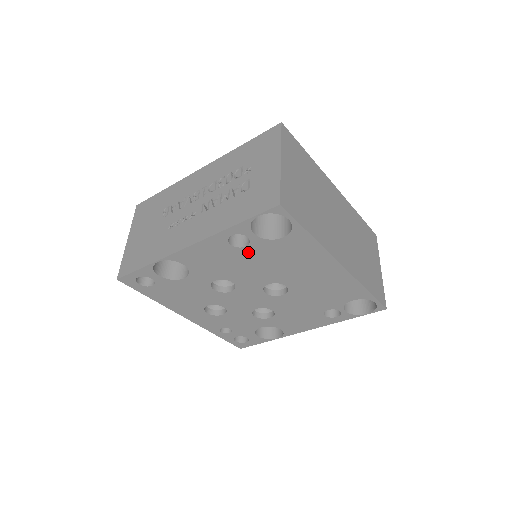
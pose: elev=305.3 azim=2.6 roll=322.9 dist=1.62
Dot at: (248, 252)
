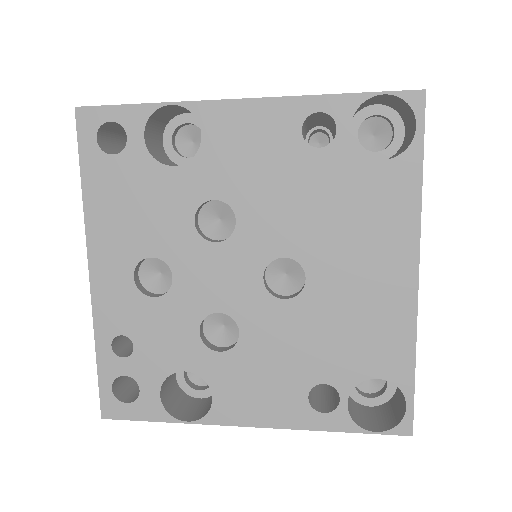
Dot at: (312, 163)
